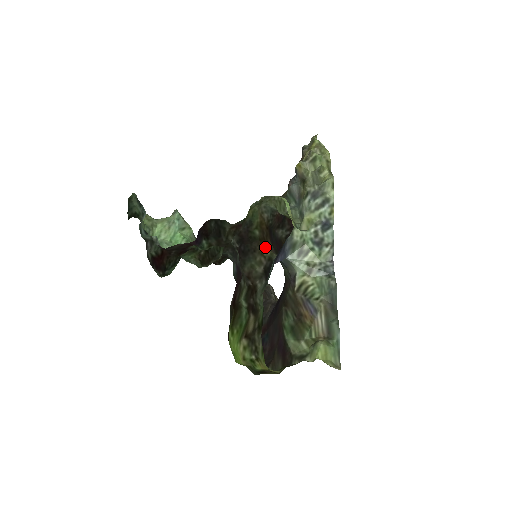
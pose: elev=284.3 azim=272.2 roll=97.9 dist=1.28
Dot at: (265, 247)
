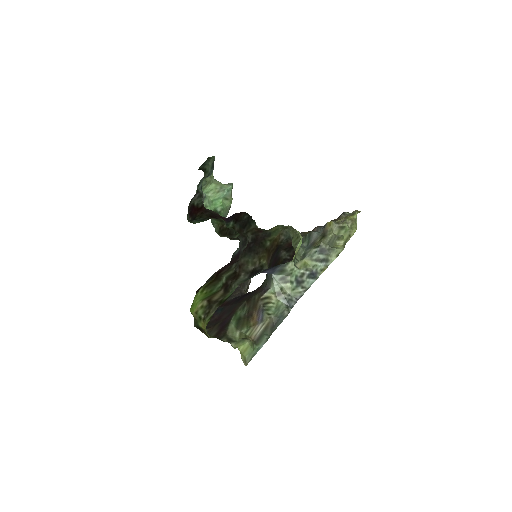
Dot at: (265, 257)
